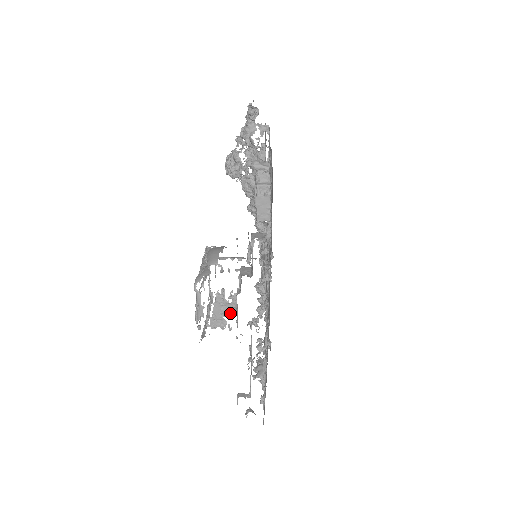
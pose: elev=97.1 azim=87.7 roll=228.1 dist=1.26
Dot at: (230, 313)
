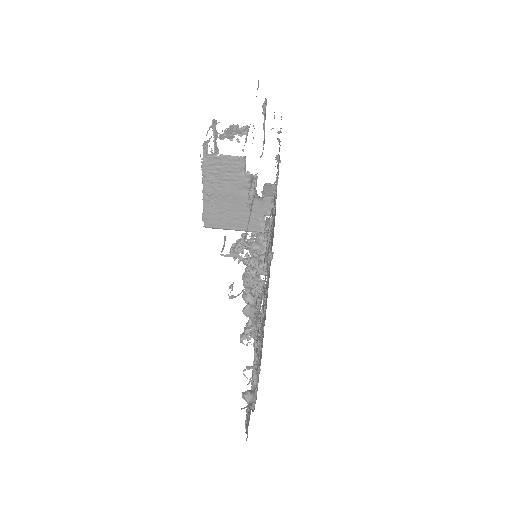
Dot at: (241, 134)
